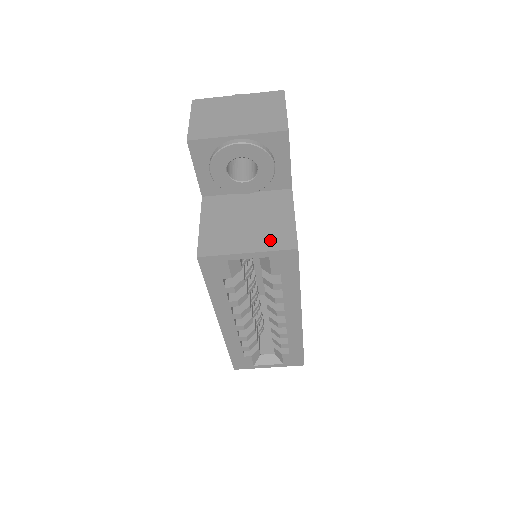
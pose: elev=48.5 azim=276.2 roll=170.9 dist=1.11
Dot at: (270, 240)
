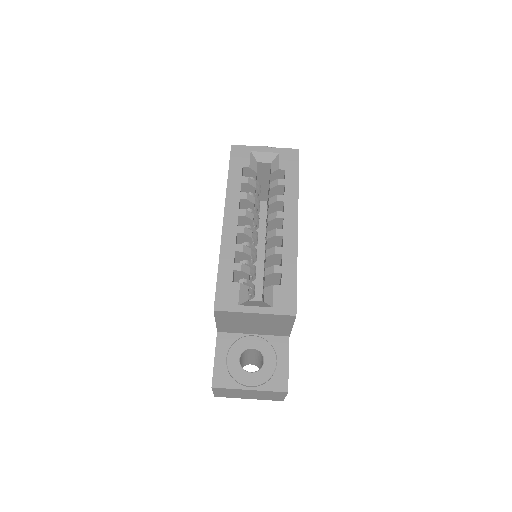
Dot at: occluded
